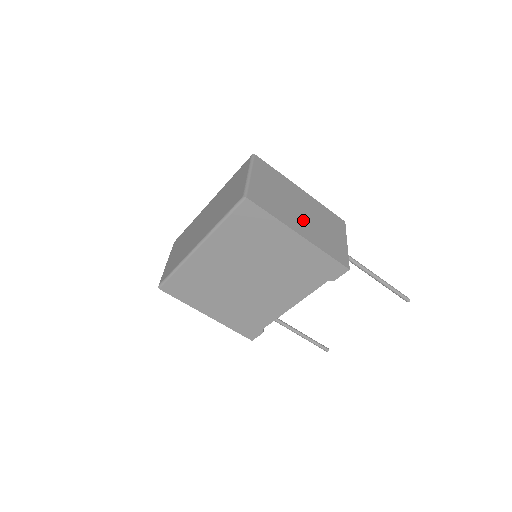
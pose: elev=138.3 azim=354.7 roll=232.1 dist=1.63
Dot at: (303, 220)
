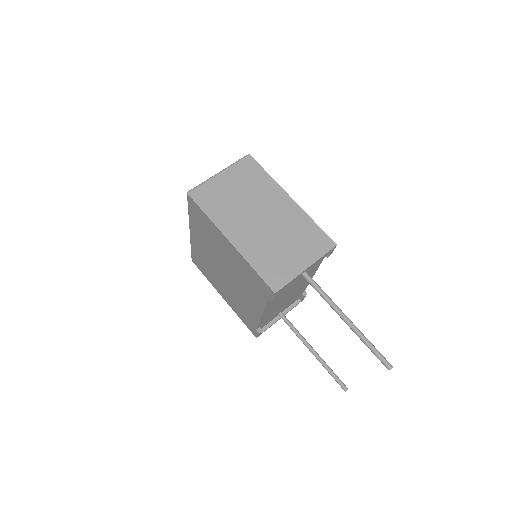
Dot at: (252, 228)
